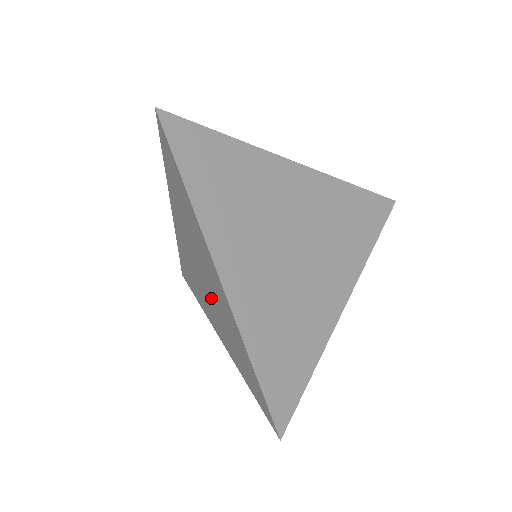
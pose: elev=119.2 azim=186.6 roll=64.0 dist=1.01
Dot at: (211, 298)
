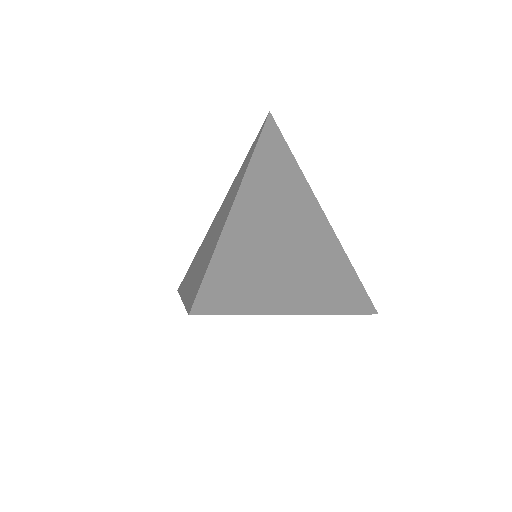
Dot at: occluded
